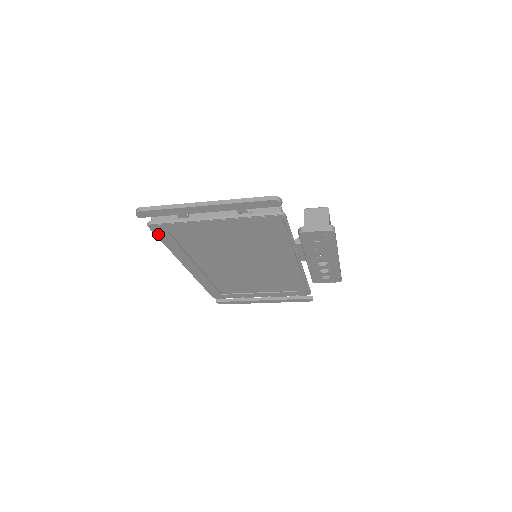
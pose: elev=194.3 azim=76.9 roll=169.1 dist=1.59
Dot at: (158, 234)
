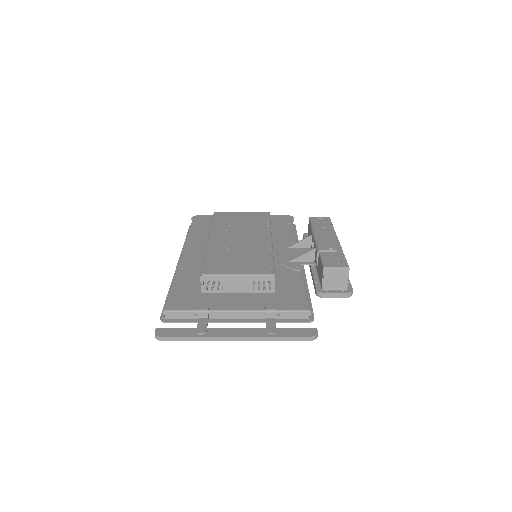
Dot at: occluded
